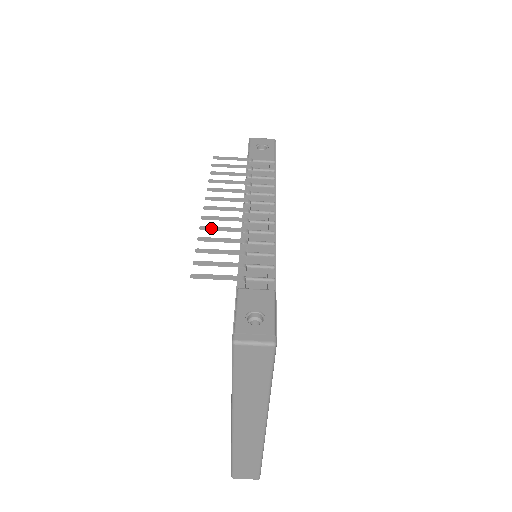
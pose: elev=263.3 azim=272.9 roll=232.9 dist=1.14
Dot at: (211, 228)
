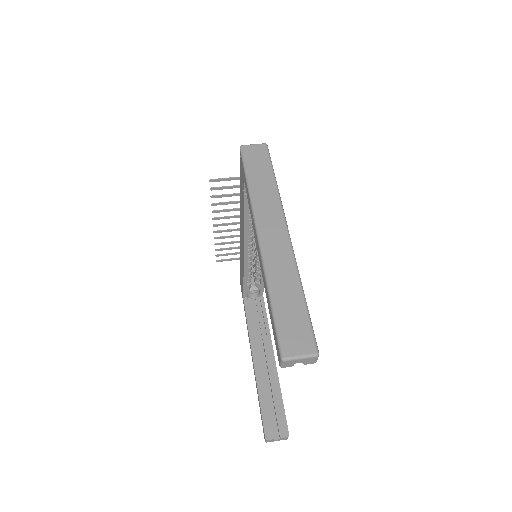
Dot at: (219, 211)
